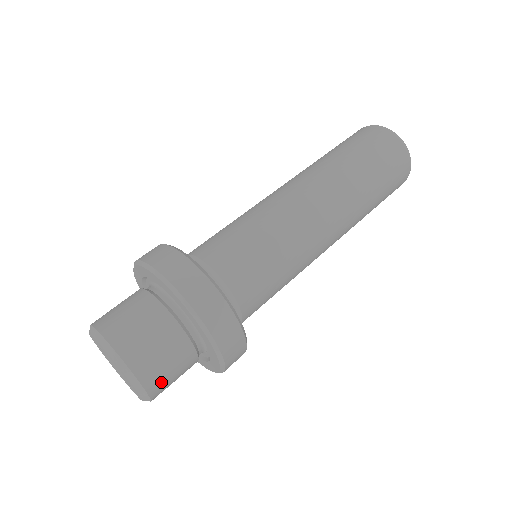
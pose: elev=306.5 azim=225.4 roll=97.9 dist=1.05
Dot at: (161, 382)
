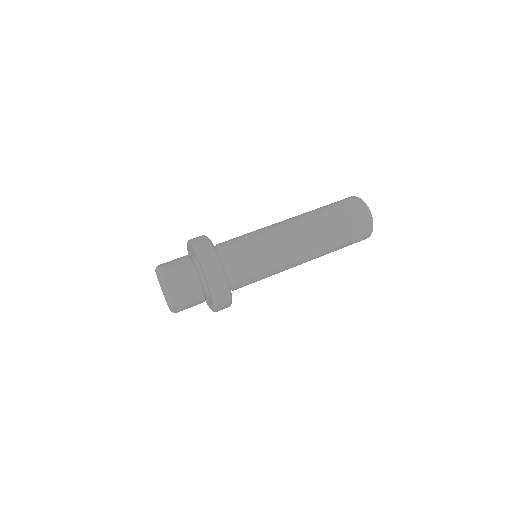
Dot at: (178, 291)
